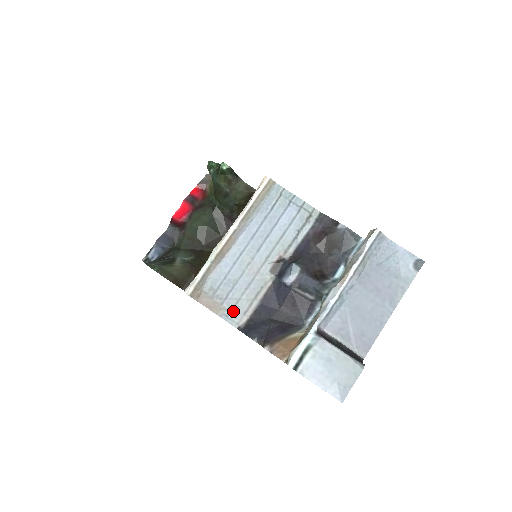
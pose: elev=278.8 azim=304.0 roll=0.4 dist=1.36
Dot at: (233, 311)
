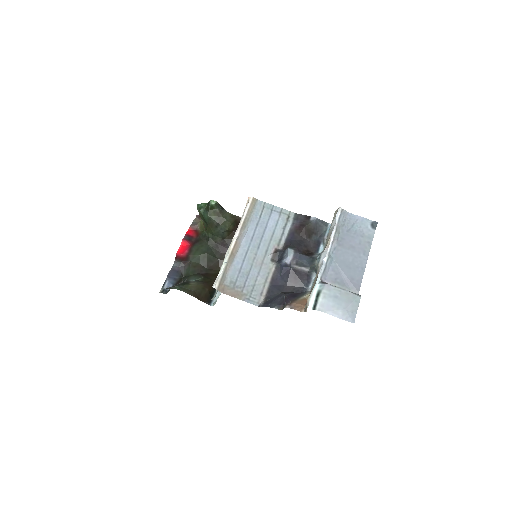
Dot at: (252, 295)
